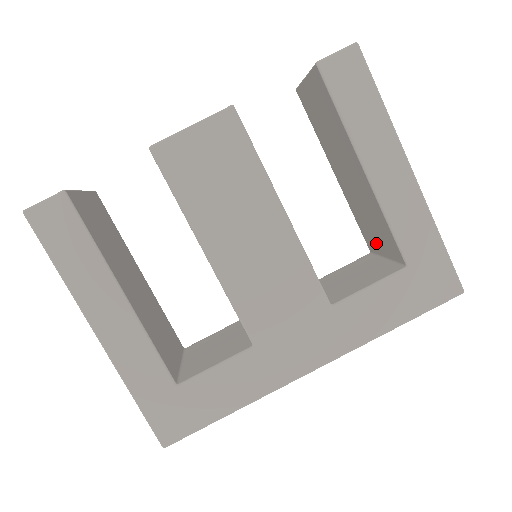
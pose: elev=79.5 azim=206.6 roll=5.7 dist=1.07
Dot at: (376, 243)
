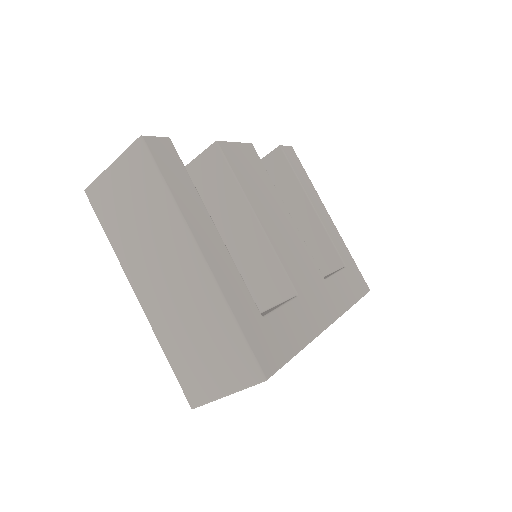
Dot at: occluded
